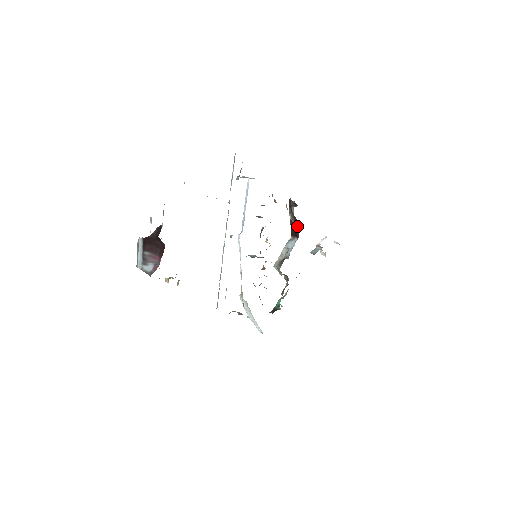
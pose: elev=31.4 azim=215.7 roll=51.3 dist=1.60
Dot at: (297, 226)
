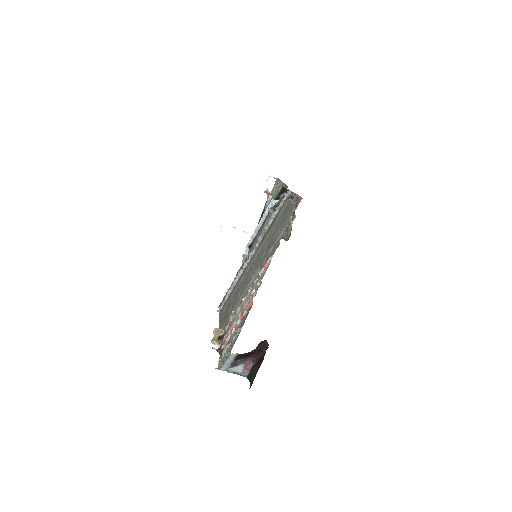
Dot at: occluded
